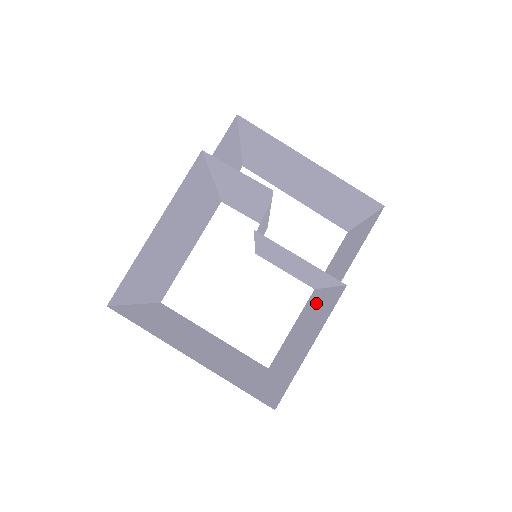
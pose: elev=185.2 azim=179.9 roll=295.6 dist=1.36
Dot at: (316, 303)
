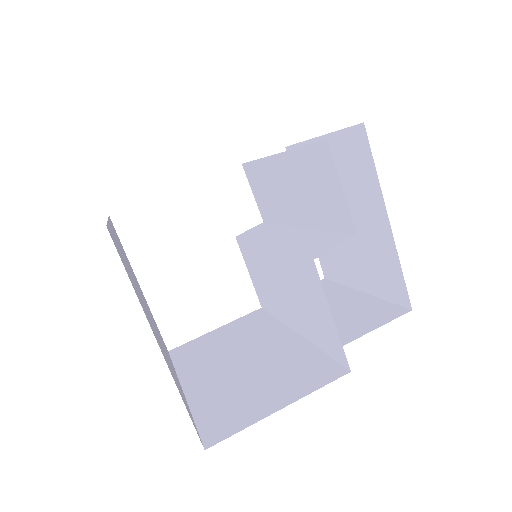
Dot at: (274, 337)
